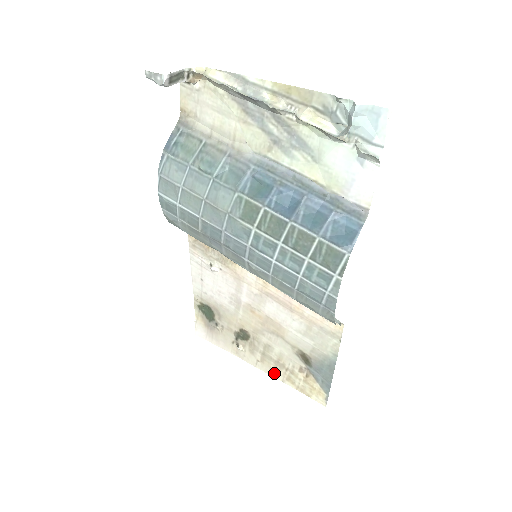
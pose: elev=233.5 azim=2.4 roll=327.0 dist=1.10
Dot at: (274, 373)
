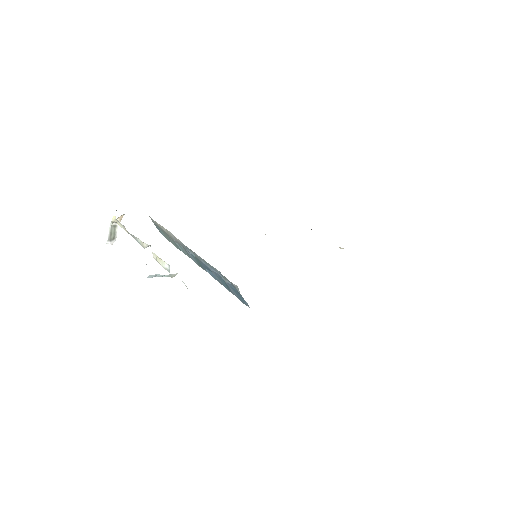
Dot at: occluded
